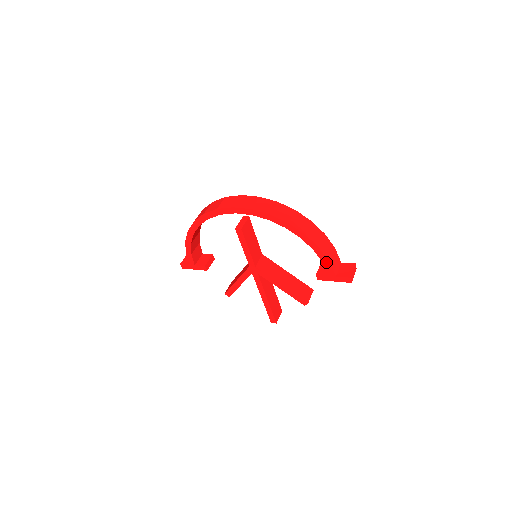
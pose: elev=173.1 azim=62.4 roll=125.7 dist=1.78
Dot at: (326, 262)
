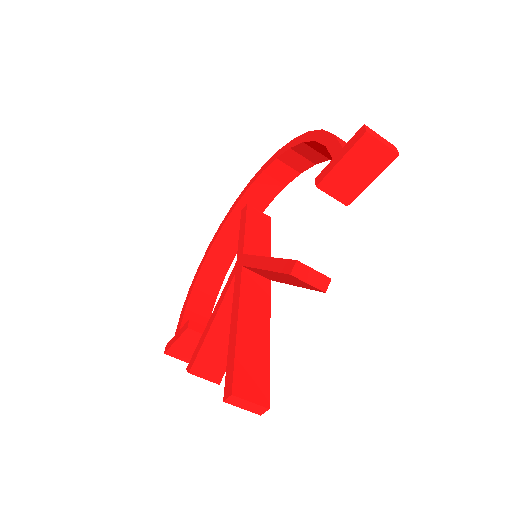
Dot at: (330, 140)
